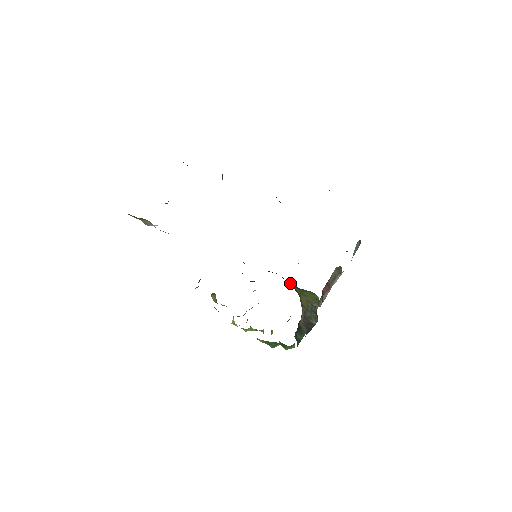
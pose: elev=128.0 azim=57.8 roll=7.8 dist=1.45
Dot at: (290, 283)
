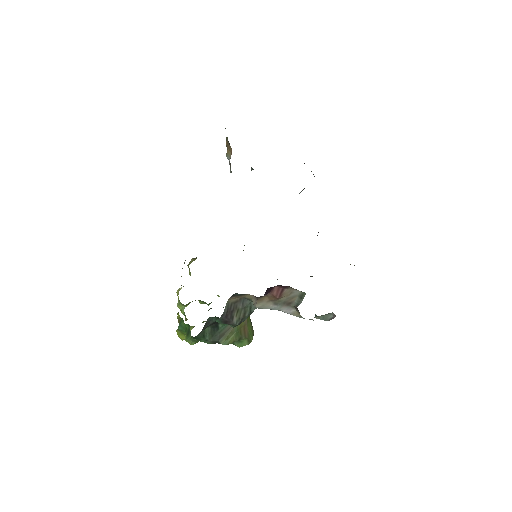
Dot at: occluded
